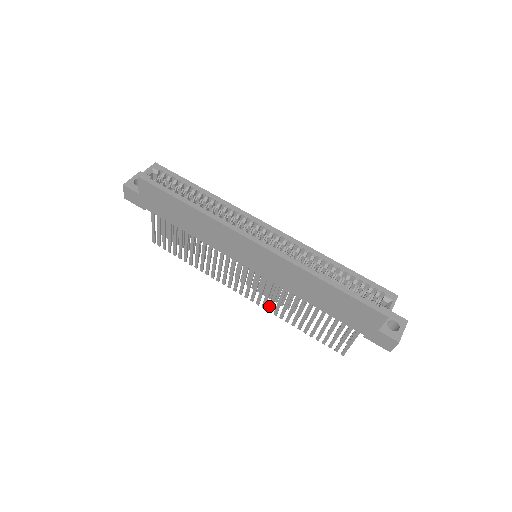
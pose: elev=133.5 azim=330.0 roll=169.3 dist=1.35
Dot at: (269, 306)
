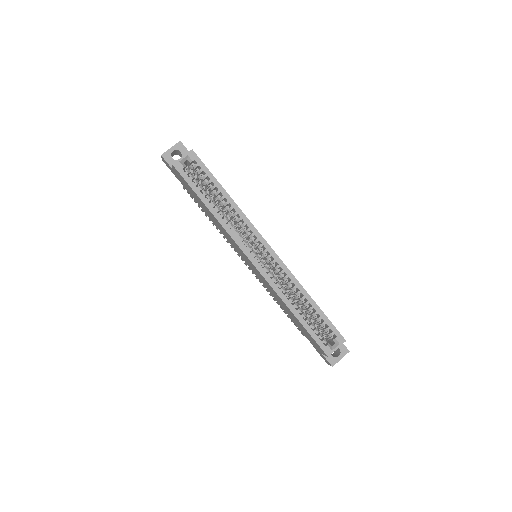
Dot at: (260, 281)
